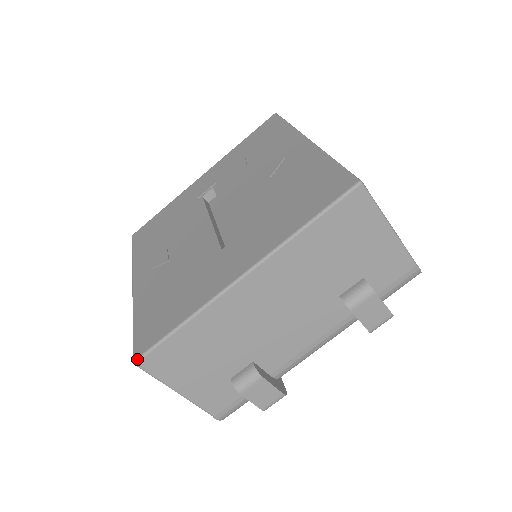
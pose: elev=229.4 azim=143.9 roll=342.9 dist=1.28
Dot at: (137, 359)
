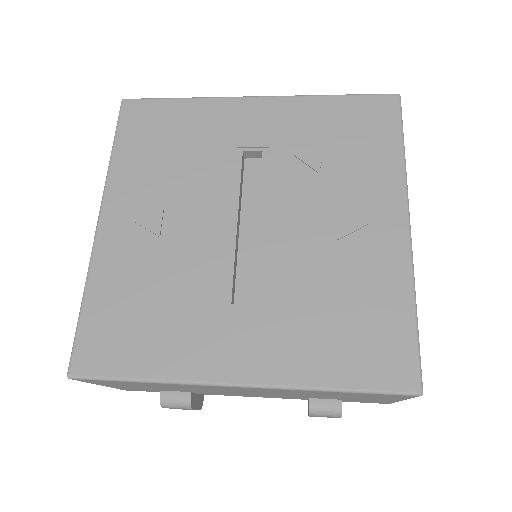
Dot at: (74, 377)
